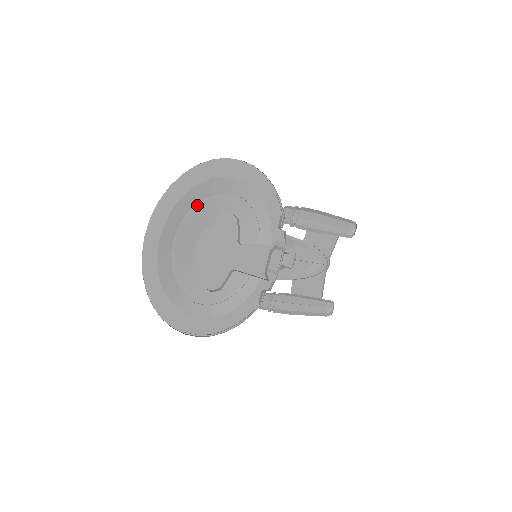
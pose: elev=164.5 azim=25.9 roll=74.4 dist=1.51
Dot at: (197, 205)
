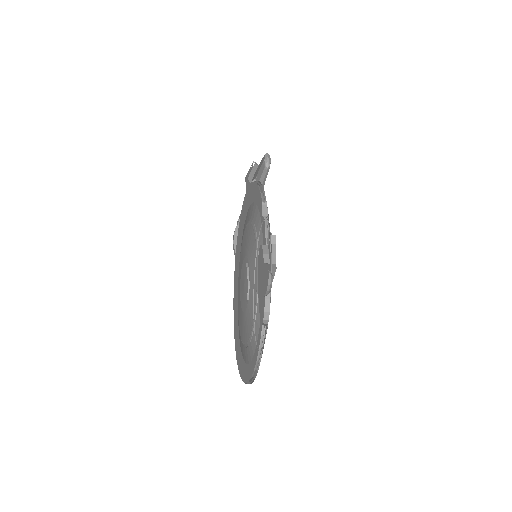
Dot at: occluded
